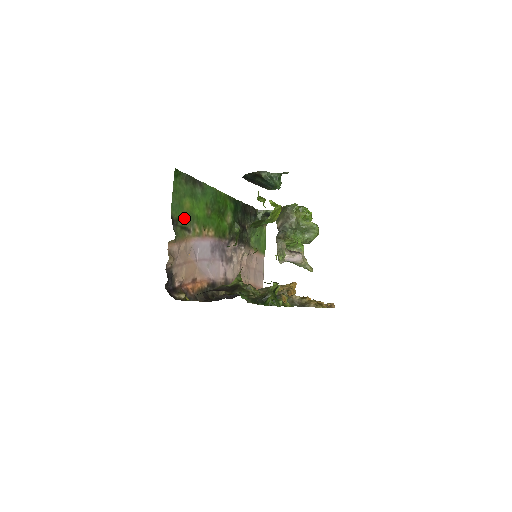
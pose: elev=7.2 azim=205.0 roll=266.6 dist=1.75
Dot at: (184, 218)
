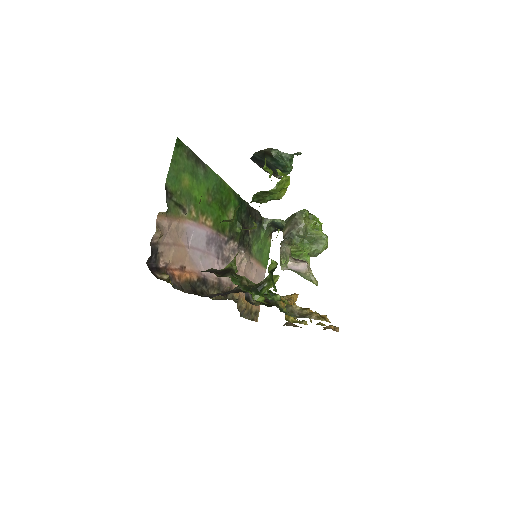
Dot at: (180, 194)
